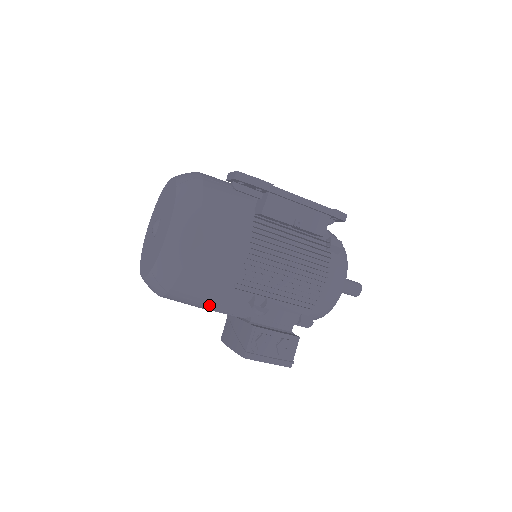
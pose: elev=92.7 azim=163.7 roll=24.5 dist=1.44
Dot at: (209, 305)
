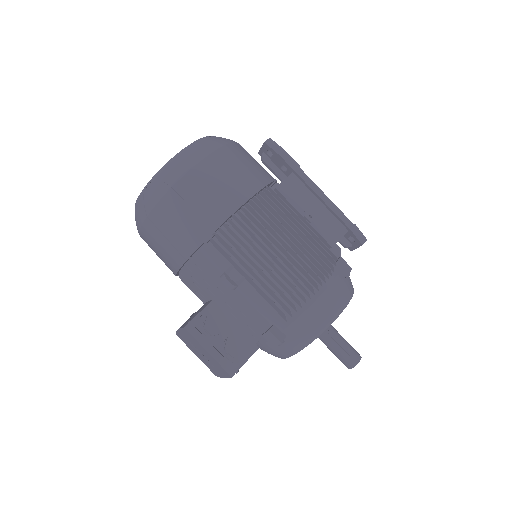
Dot at: (180, 254)
